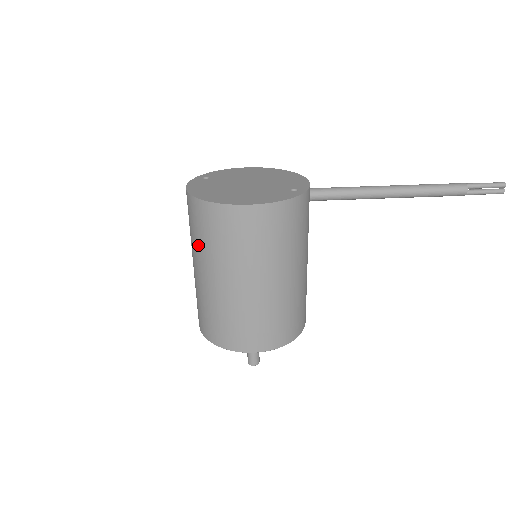
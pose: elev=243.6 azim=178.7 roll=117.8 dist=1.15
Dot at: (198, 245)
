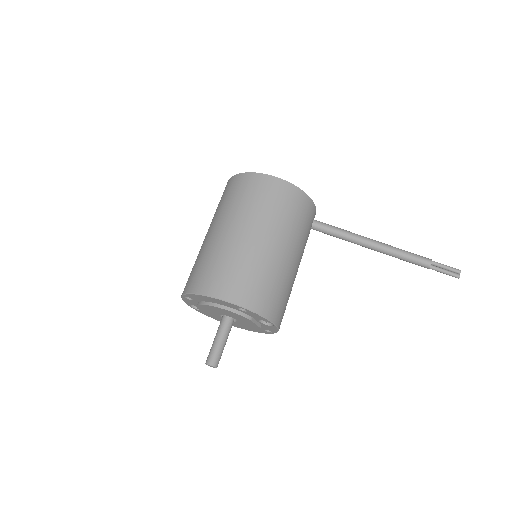
Dot at: (222, 208)
